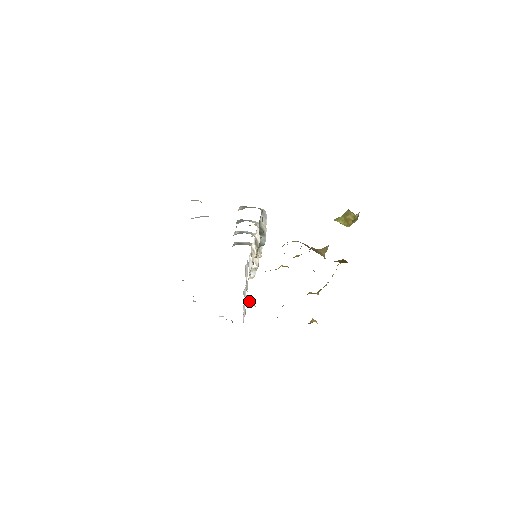
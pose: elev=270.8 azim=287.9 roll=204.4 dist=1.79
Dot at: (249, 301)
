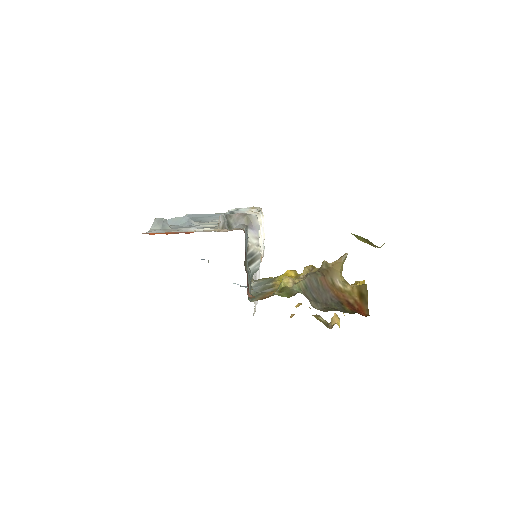
Dot at: occluded
